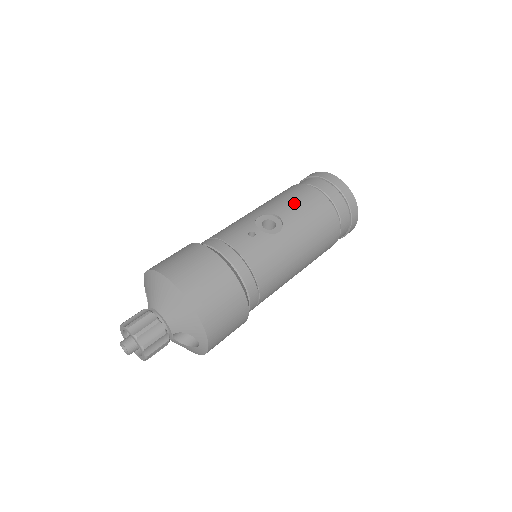
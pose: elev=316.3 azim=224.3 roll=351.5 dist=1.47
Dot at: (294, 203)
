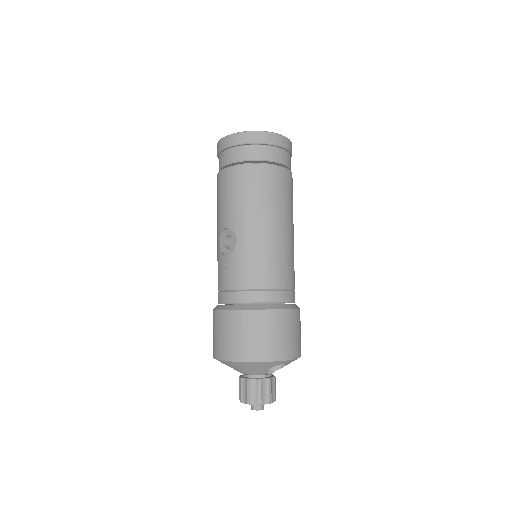
Dot at: (224, 203)
